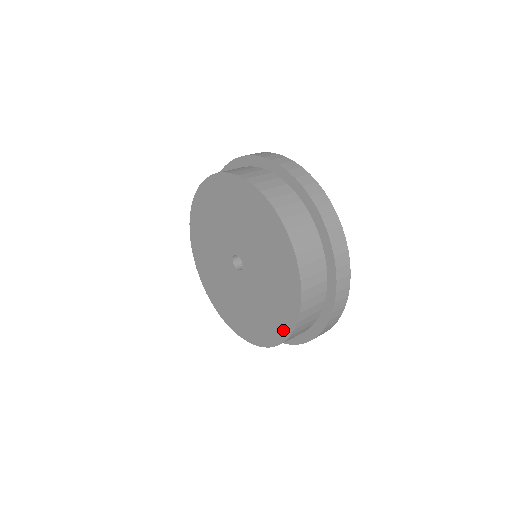
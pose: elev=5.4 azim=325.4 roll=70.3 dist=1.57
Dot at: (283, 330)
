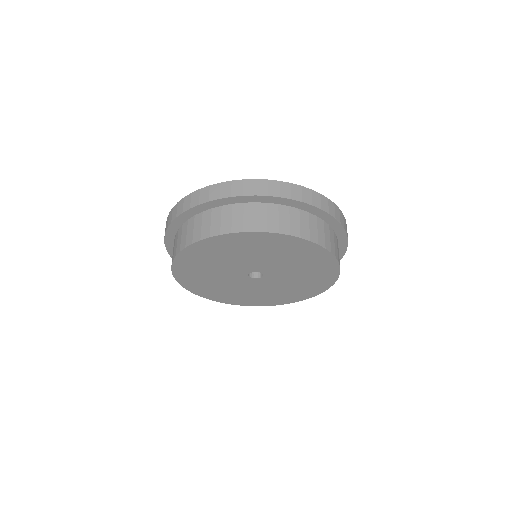
Dot at: (292, 300)
